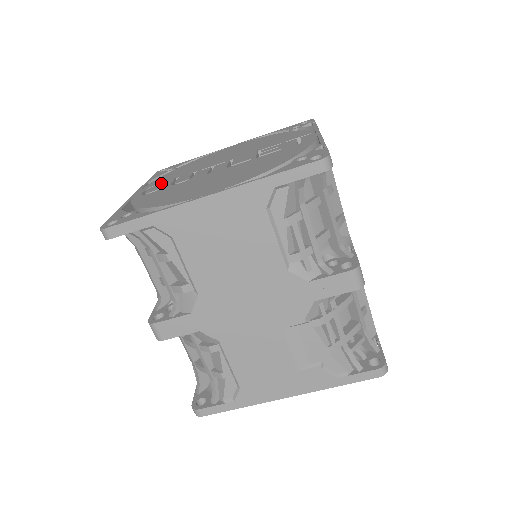
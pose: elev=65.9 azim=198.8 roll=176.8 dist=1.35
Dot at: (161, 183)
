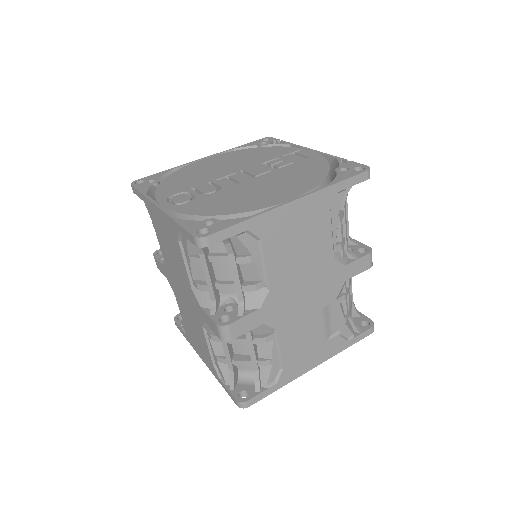
Dot at: (177, 194)
